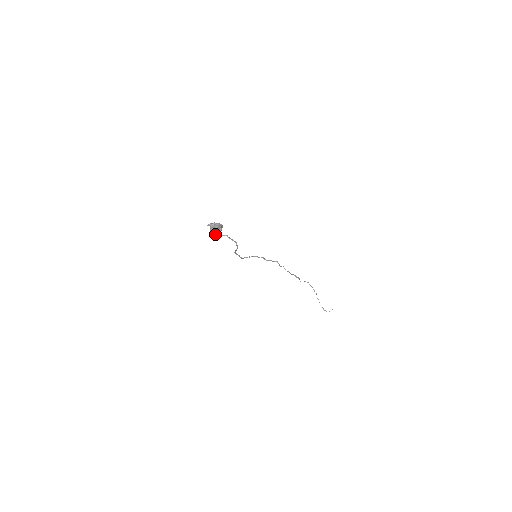
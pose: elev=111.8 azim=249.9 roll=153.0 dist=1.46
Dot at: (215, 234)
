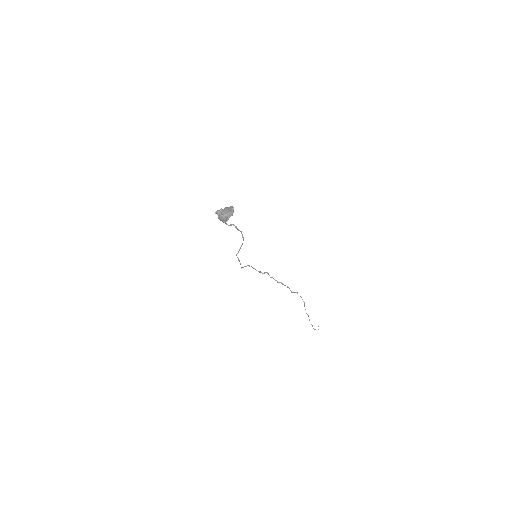
Dot at: (227, 217)
